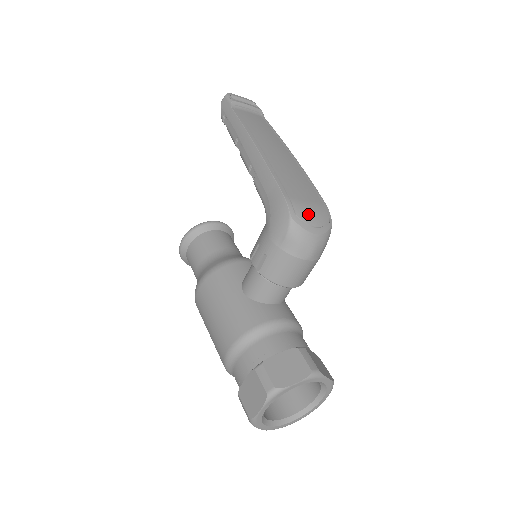
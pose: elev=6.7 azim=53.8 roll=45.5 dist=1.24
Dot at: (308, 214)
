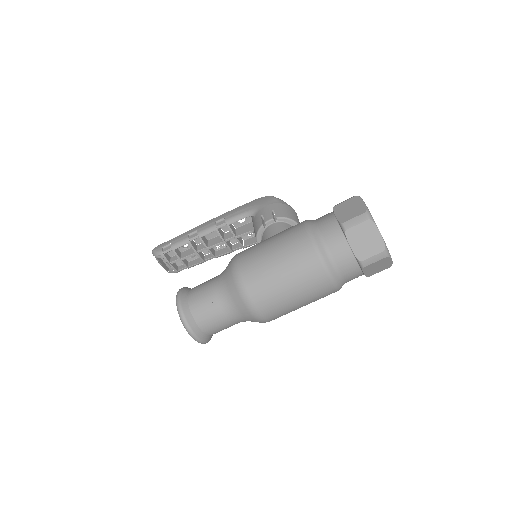
Dot at: occluded
